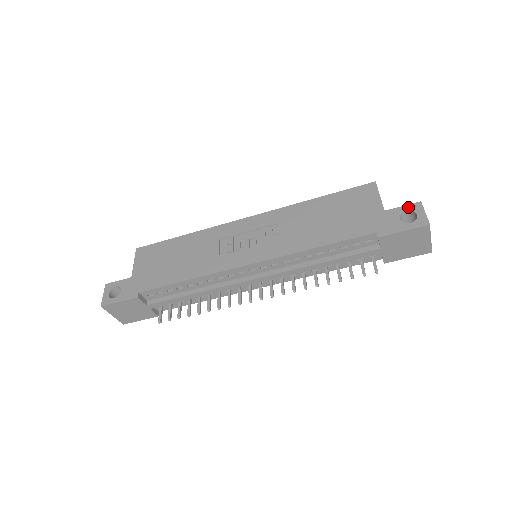
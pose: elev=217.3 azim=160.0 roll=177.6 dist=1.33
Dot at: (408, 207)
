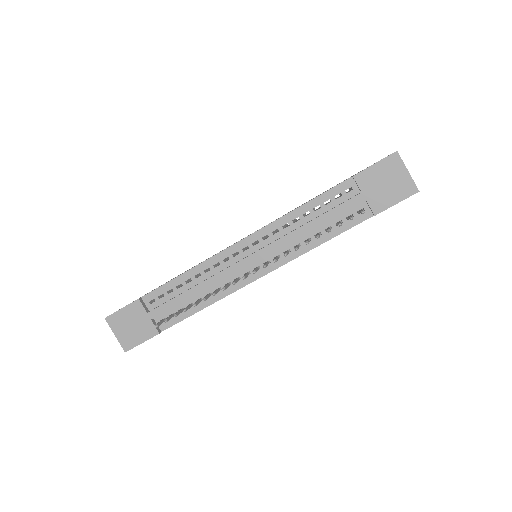
Dot at: (381, 159)
